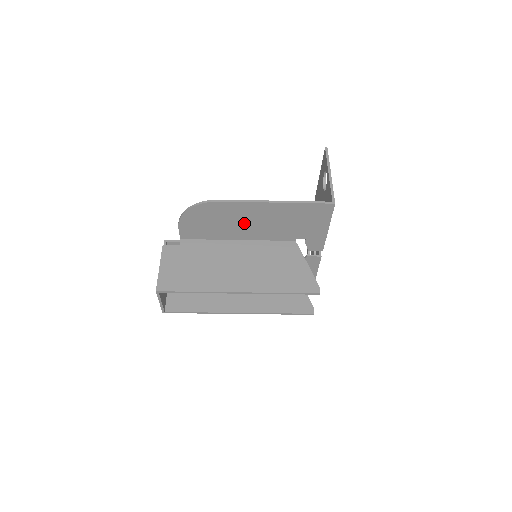
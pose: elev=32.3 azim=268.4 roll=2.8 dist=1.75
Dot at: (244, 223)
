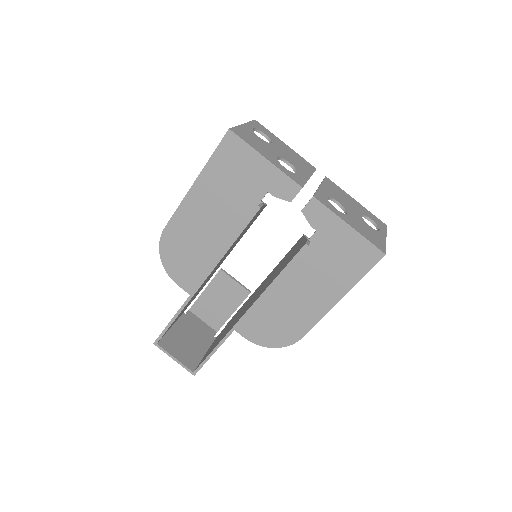
Dot at: (205, 230)
